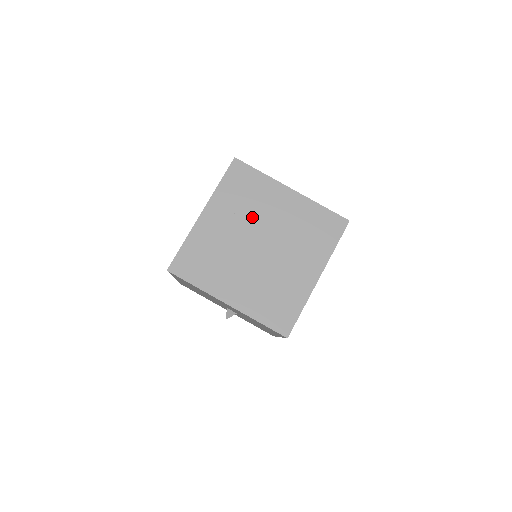
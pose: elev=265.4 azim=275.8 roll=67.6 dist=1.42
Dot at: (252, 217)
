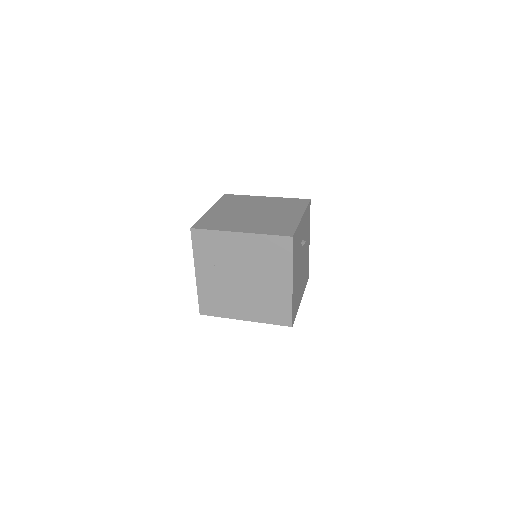
Dot at: (226, 263)
